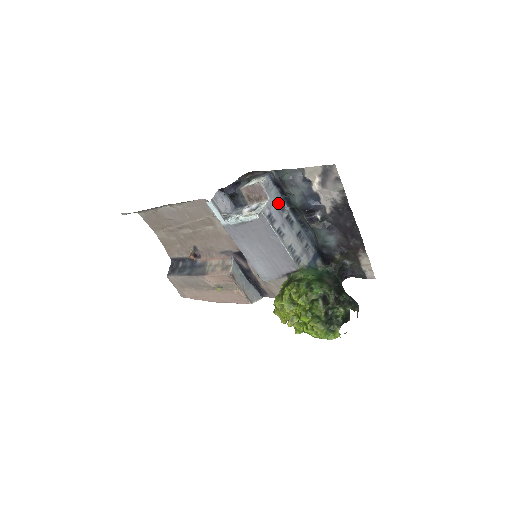
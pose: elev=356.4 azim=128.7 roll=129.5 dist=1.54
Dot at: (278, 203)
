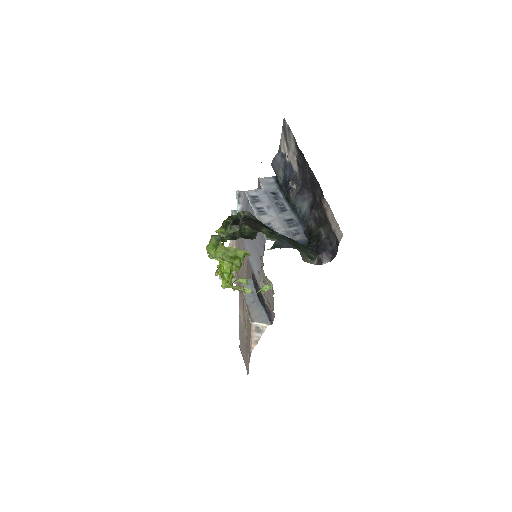
Dot at: (272, 193)
